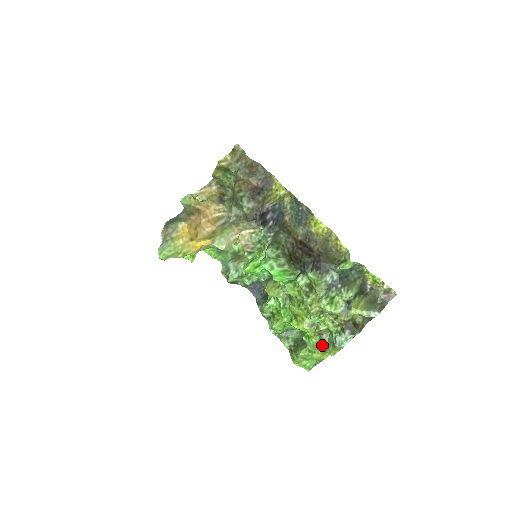
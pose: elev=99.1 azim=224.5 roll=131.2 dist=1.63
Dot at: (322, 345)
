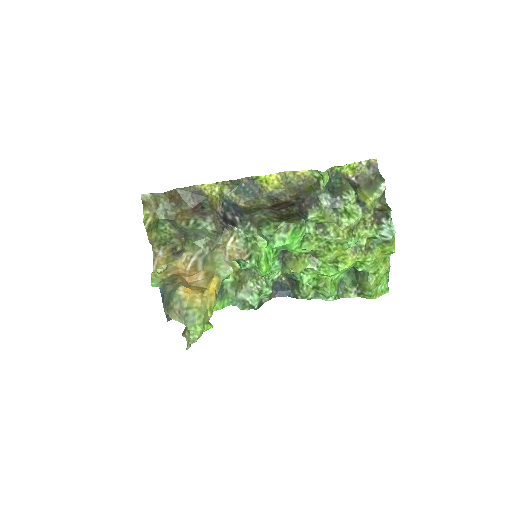
Dot at: (378, 255)
